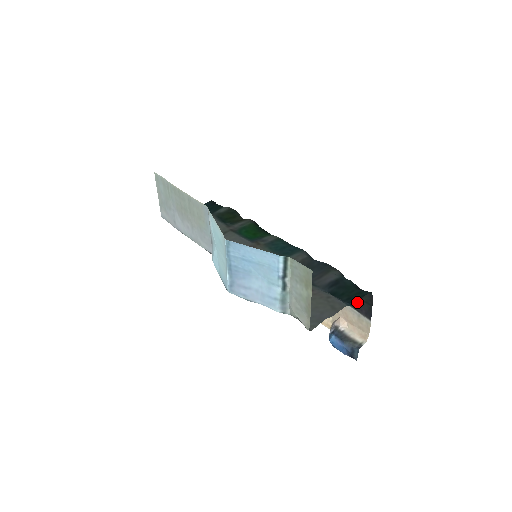
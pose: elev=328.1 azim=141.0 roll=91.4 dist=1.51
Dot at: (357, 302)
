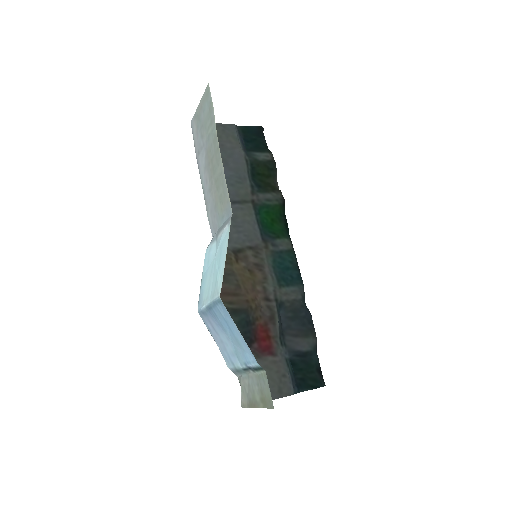
Dot at: occluded
